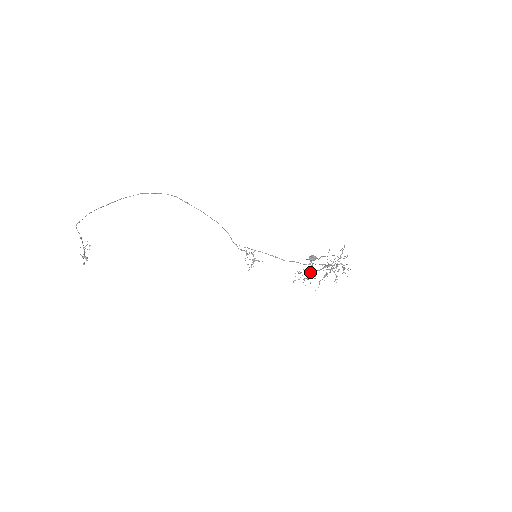
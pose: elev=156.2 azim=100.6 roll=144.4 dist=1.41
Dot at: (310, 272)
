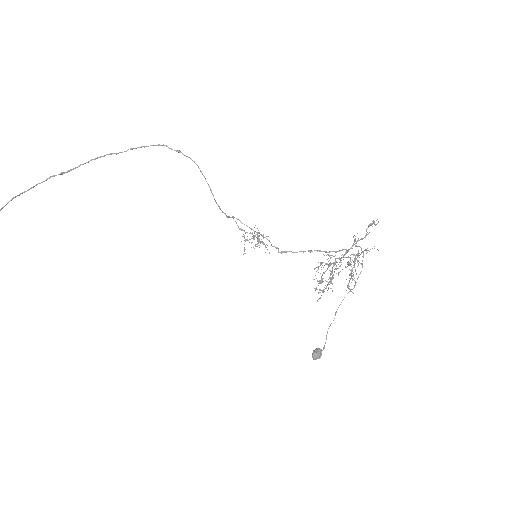
Dot at: (331, 264)
